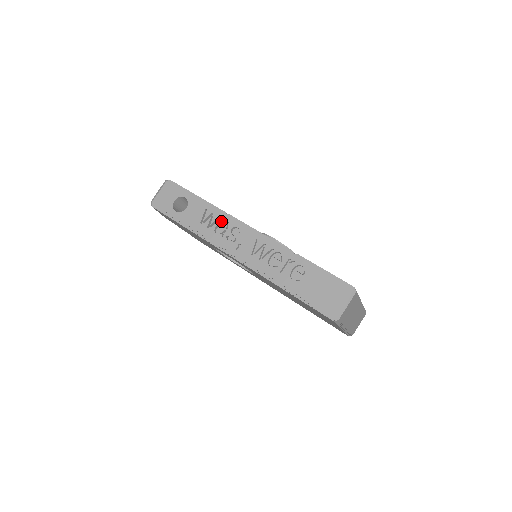
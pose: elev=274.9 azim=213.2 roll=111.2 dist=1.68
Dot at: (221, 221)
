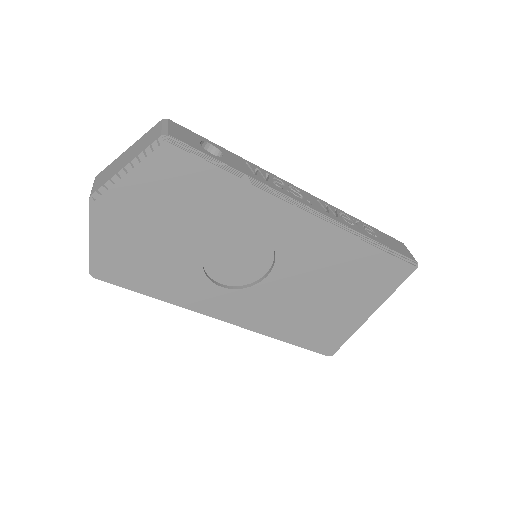
Dot at: (271, 178)
